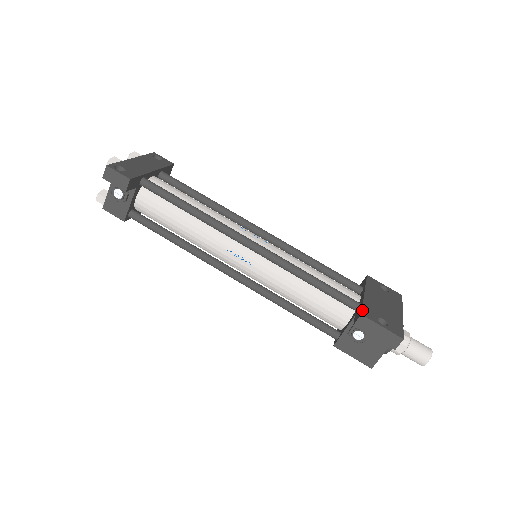
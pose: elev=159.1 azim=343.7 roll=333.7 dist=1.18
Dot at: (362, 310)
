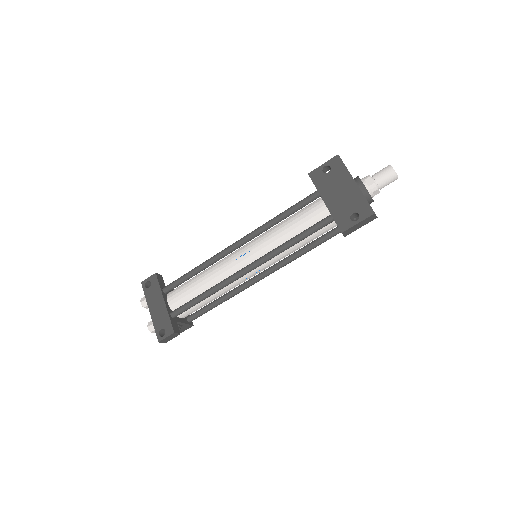
Dot at: (338, 227)
